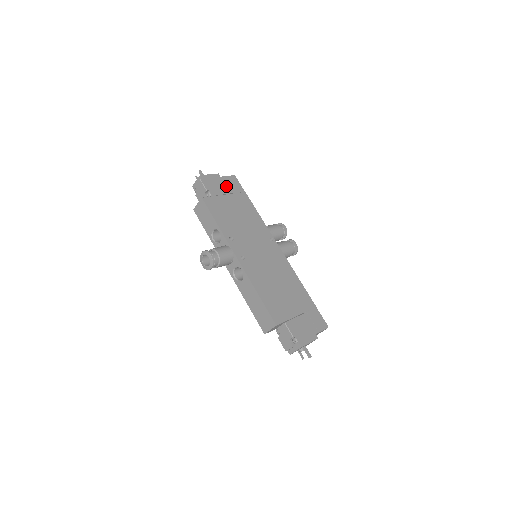
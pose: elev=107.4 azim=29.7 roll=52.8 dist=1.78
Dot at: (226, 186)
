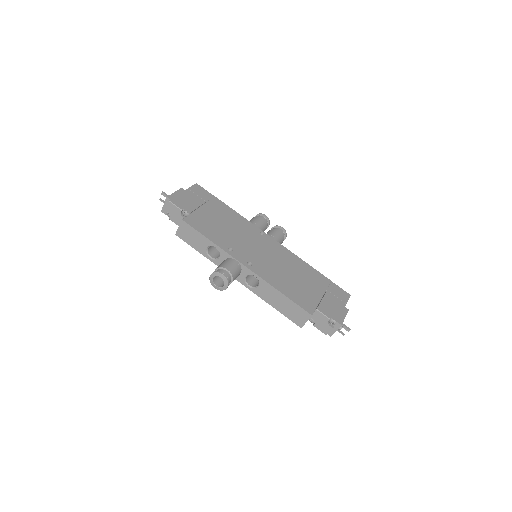
Dot at: (195, 198)
